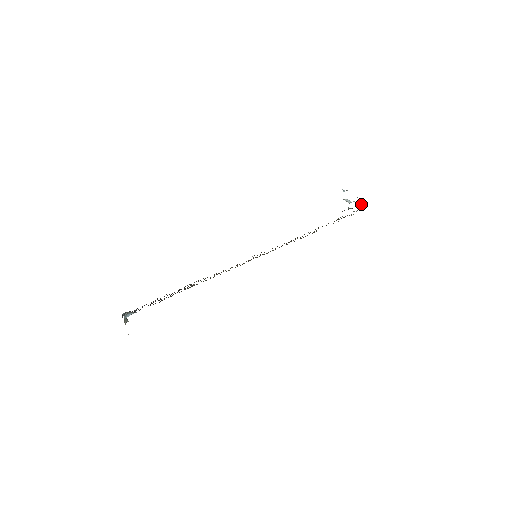
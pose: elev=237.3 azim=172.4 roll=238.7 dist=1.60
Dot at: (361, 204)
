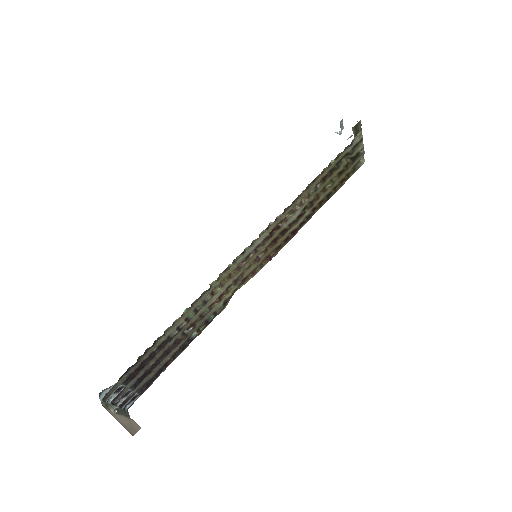
Dot at: occluded
